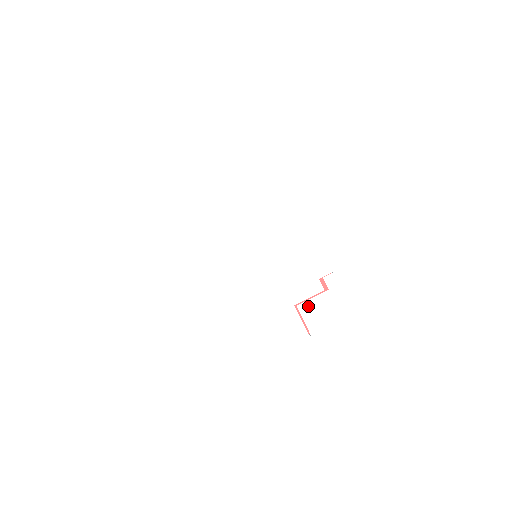
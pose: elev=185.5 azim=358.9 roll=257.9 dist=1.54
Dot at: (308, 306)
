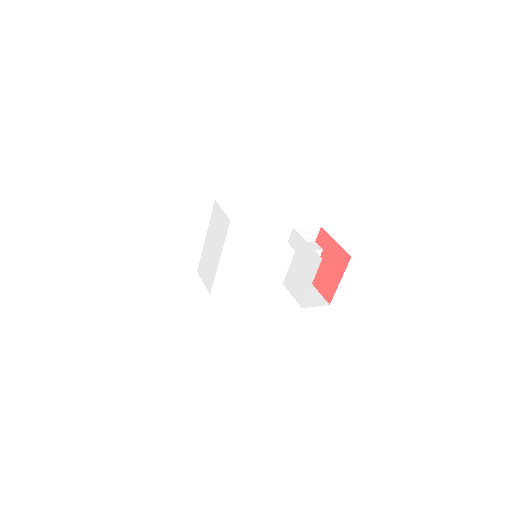
Dot at: (289, 278)
